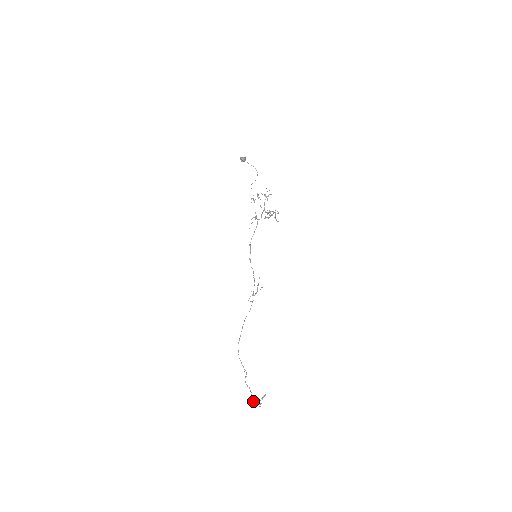
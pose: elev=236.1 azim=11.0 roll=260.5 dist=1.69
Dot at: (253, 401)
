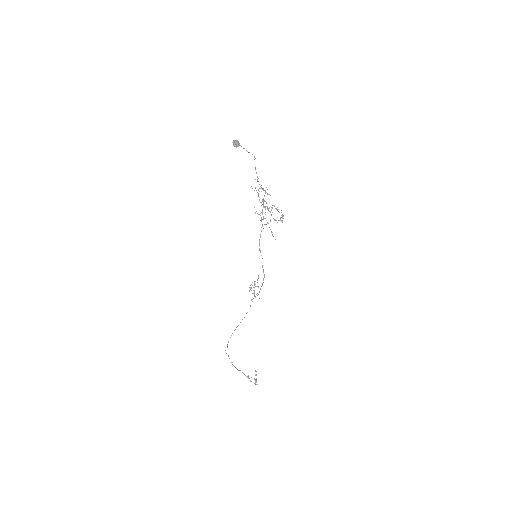
Dot at: occluded
